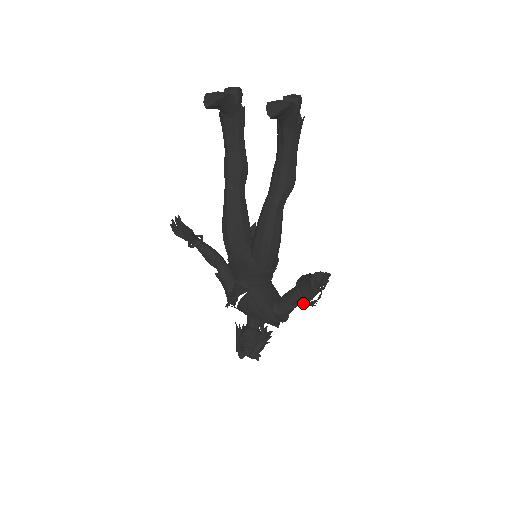
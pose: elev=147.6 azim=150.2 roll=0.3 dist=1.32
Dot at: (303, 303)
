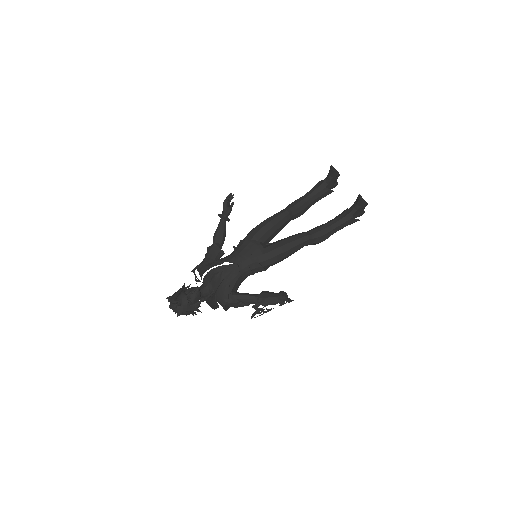
Dot at: (258, 303)
